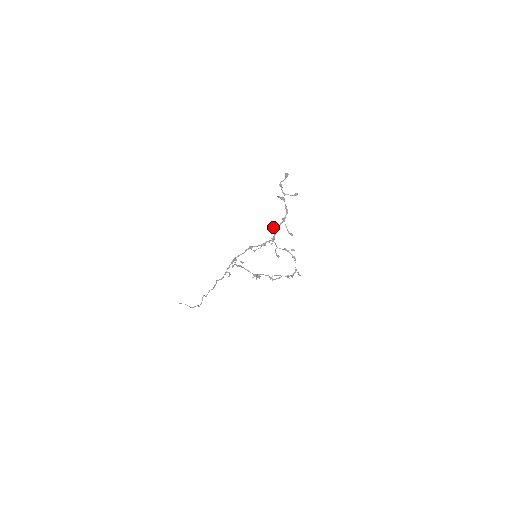
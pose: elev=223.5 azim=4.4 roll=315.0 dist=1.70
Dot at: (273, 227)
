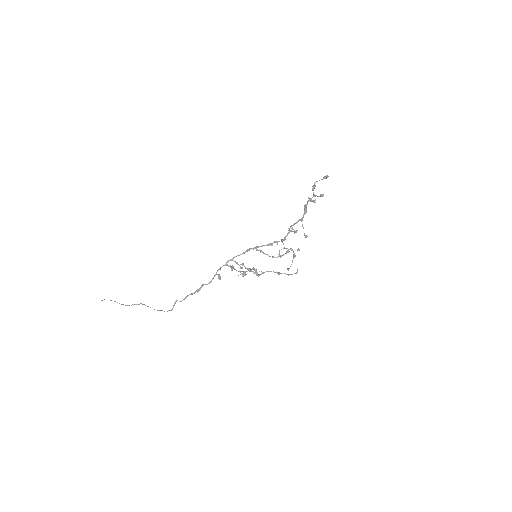
Dot at: occluded
